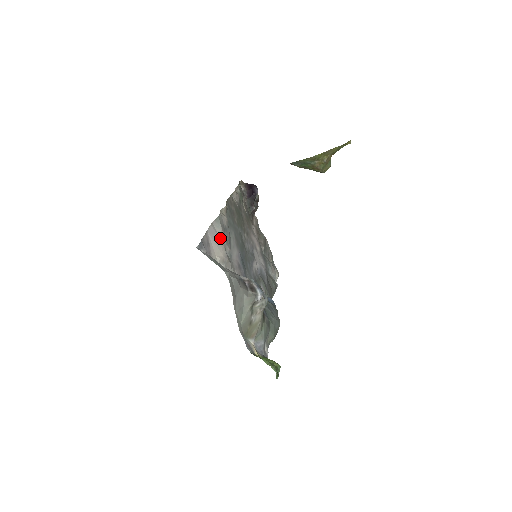
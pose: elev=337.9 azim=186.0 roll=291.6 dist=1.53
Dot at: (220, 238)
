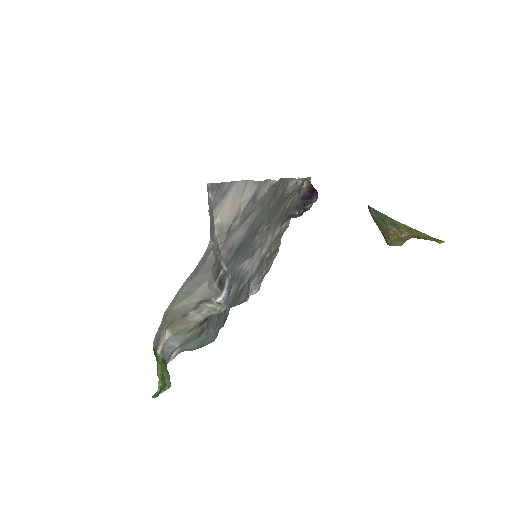
Dot at: (241, 203)
